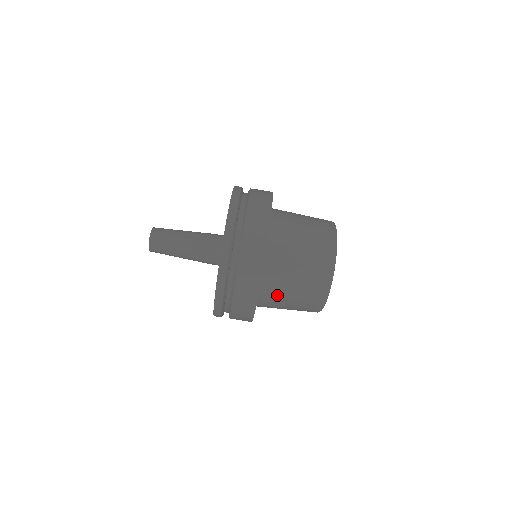
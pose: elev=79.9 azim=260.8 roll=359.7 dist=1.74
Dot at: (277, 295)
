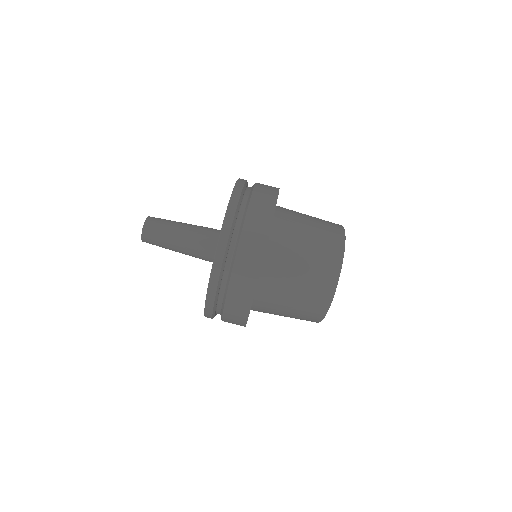
Dot at: (271, 309)
